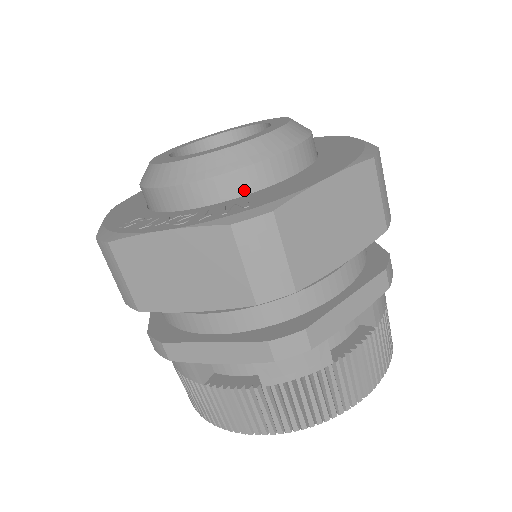
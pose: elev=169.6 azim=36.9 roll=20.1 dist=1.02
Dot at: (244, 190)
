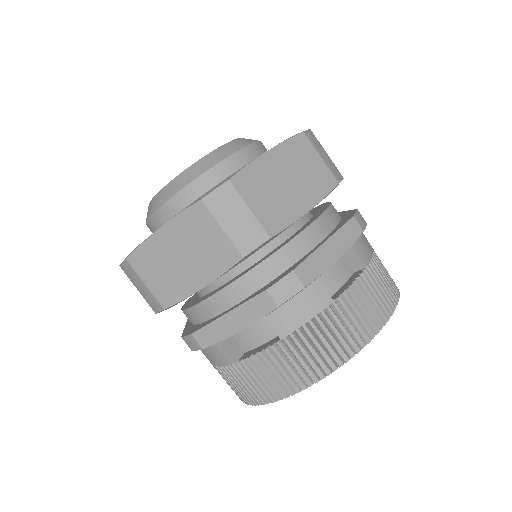
Dot at: occluded
